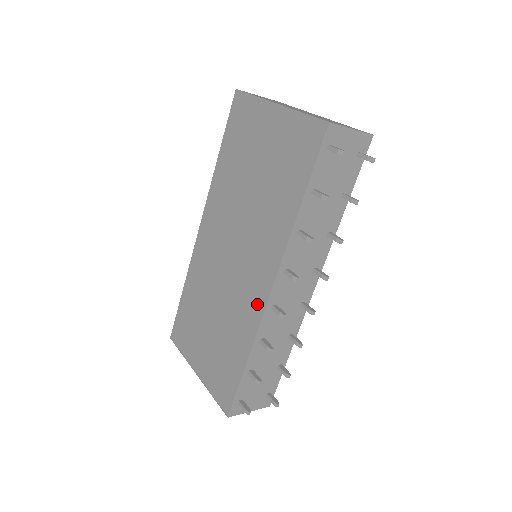
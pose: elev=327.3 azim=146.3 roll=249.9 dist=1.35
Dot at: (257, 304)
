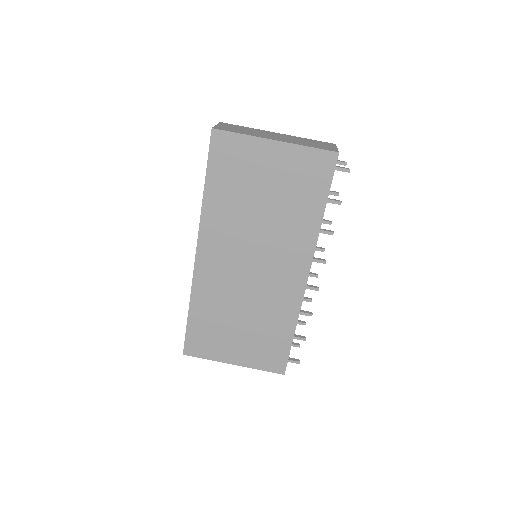
Dot at: (295, 291)
